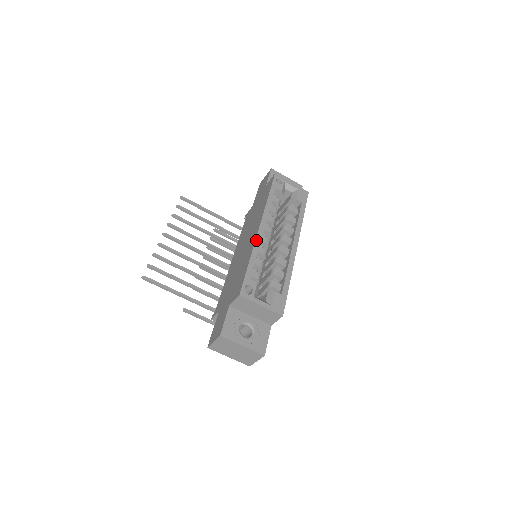
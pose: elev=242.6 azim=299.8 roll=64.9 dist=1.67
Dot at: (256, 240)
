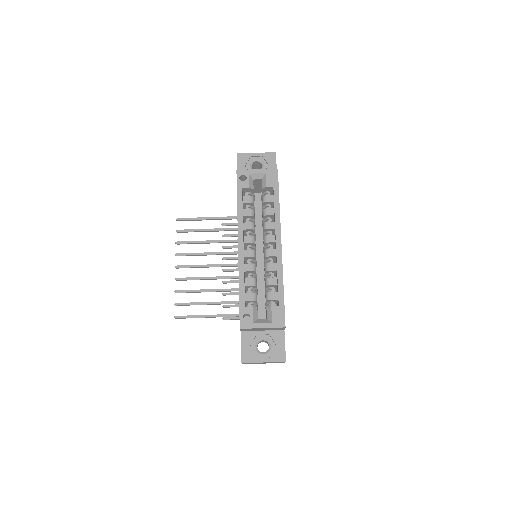
Dot at: (239, 263)
